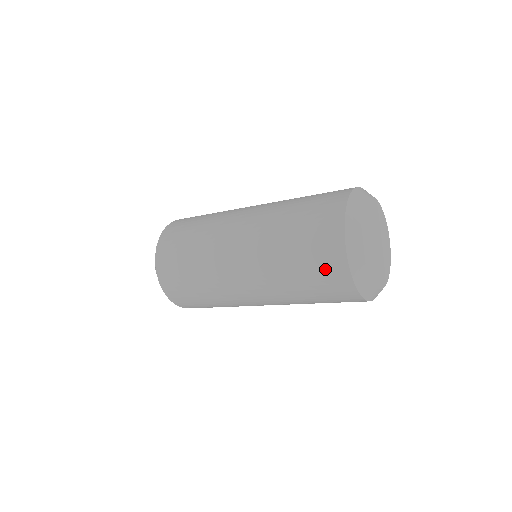
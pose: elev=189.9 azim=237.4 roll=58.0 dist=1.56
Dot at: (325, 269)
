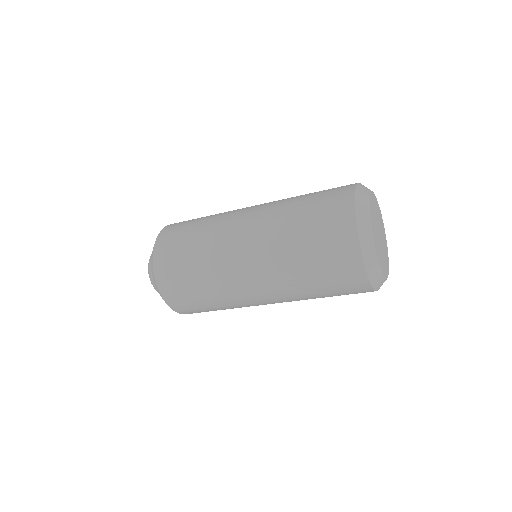
Dot at: (332, 222)
